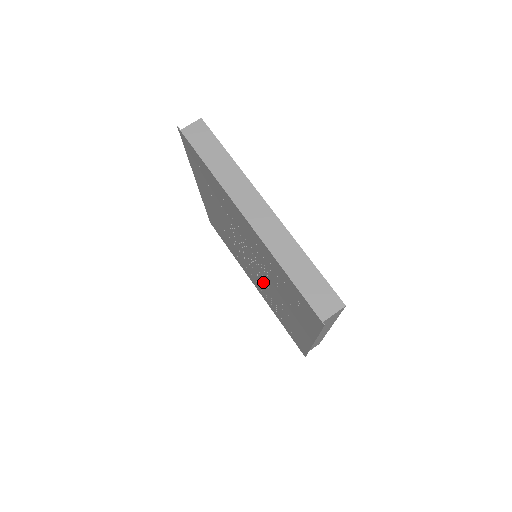
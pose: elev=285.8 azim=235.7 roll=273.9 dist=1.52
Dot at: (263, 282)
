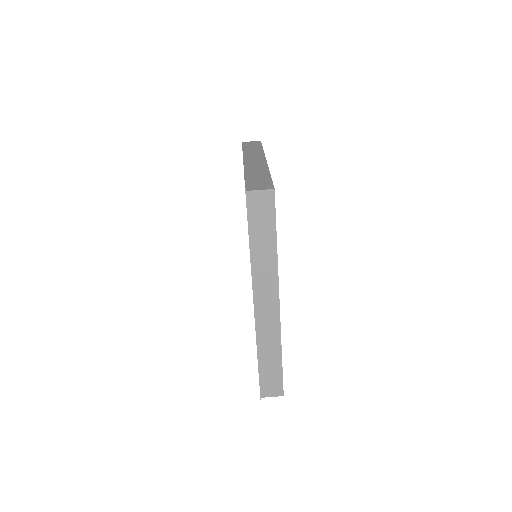
Dot at: occluded
